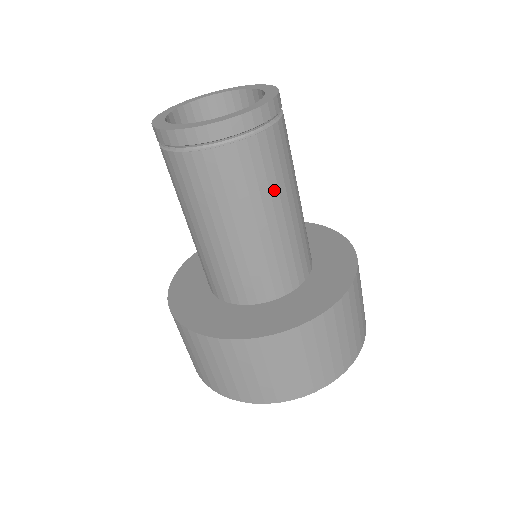
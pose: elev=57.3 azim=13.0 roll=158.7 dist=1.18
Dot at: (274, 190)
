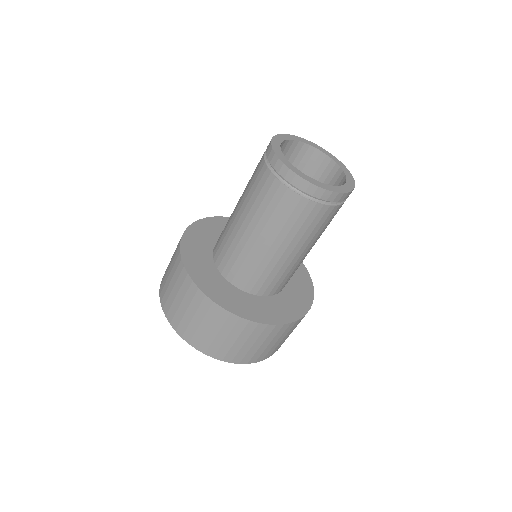
Dot at: occluded
